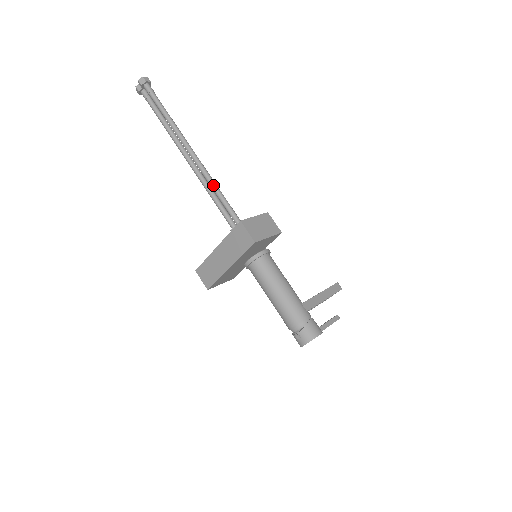
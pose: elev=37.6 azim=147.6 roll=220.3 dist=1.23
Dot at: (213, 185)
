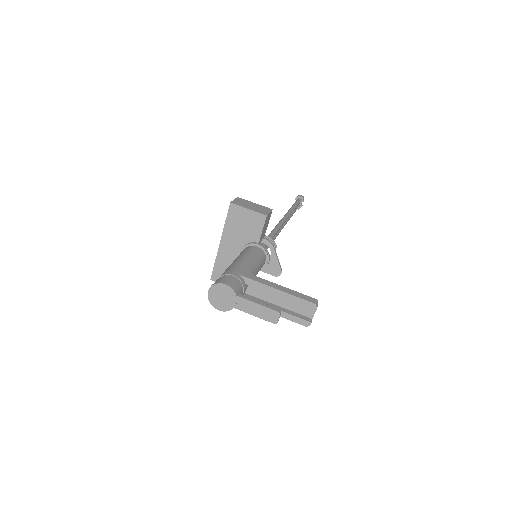
Dot at: (276, 226)
